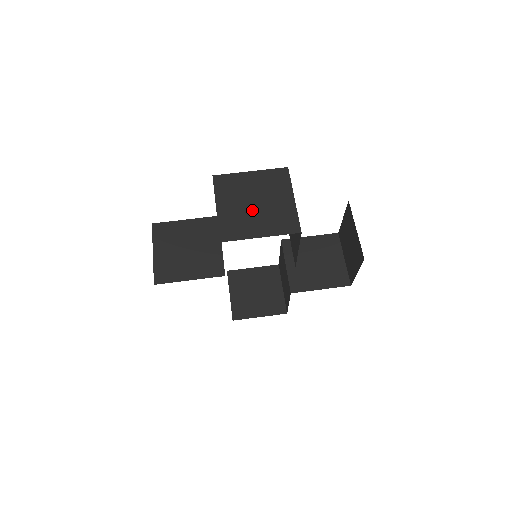
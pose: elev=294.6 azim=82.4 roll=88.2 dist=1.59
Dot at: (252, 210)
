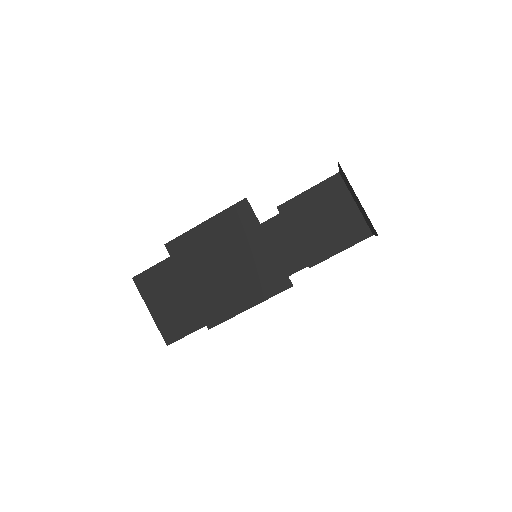
Dot at: (227, 276)
